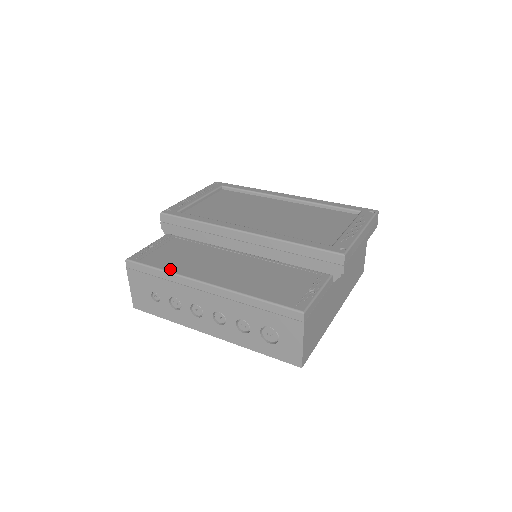
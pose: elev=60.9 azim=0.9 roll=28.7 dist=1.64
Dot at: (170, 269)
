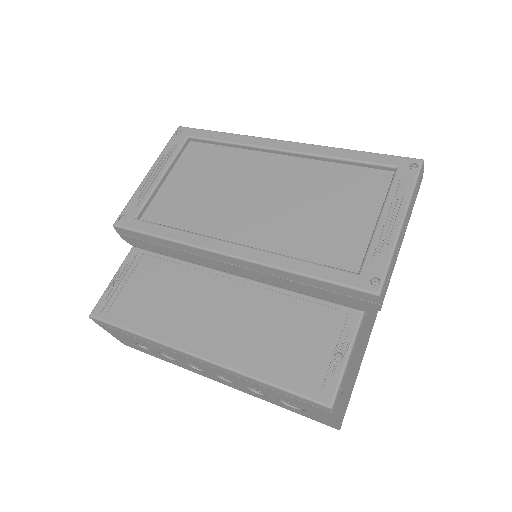
Dot at: (146, 330)
